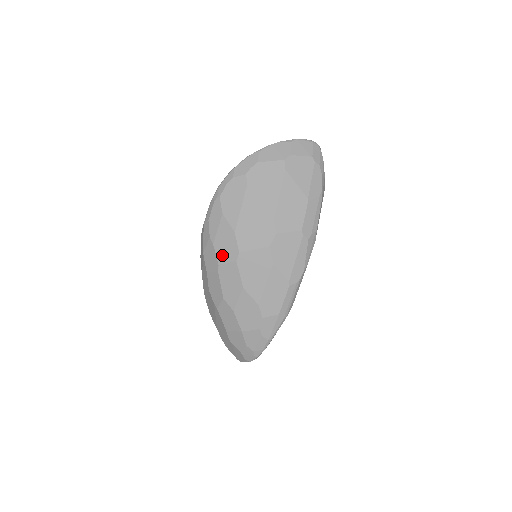
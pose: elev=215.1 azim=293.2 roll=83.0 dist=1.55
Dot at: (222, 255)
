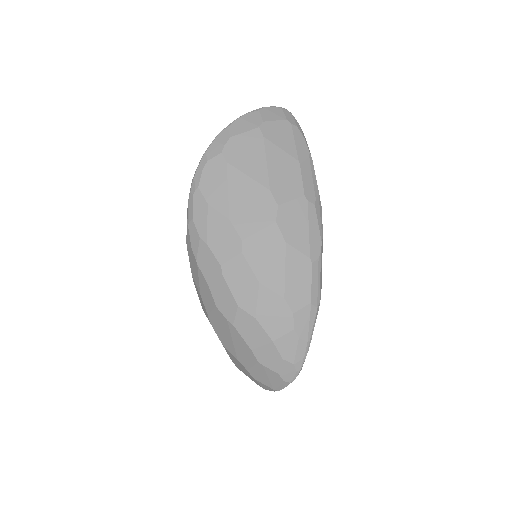
Dot at: (222, 252)
